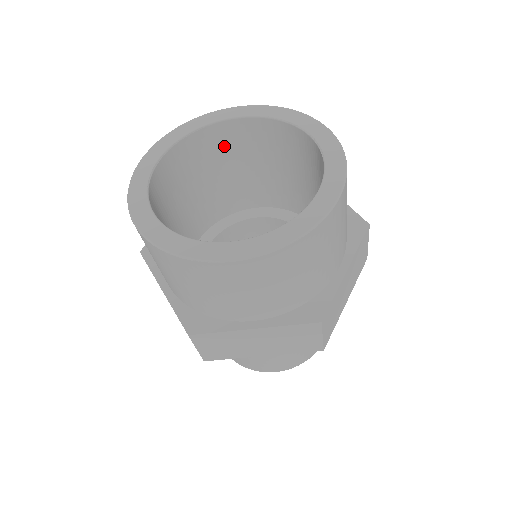
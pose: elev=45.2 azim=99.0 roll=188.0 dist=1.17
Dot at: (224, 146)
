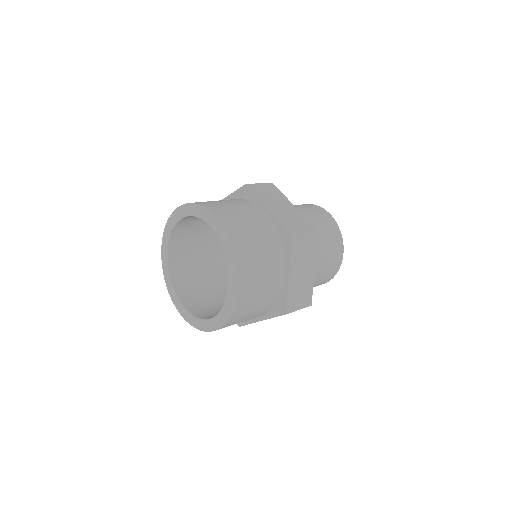
Dot at: (192, 222)
